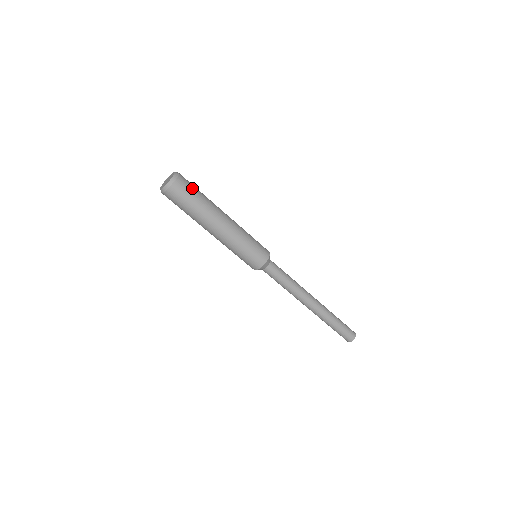
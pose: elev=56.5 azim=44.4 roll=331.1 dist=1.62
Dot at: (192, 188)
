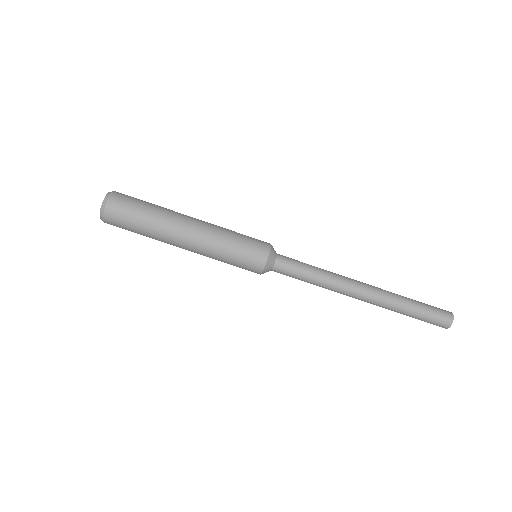
Dot at: (137, 199)
